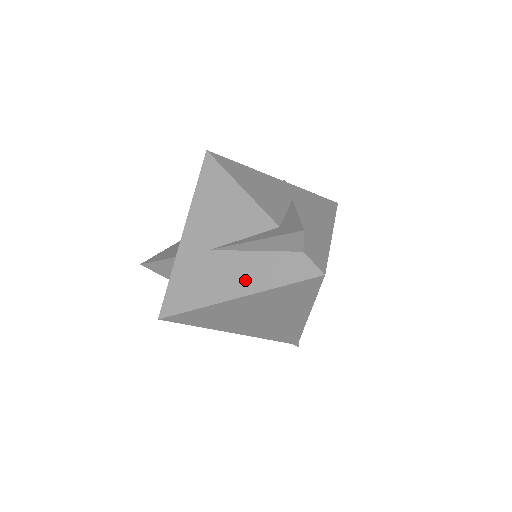
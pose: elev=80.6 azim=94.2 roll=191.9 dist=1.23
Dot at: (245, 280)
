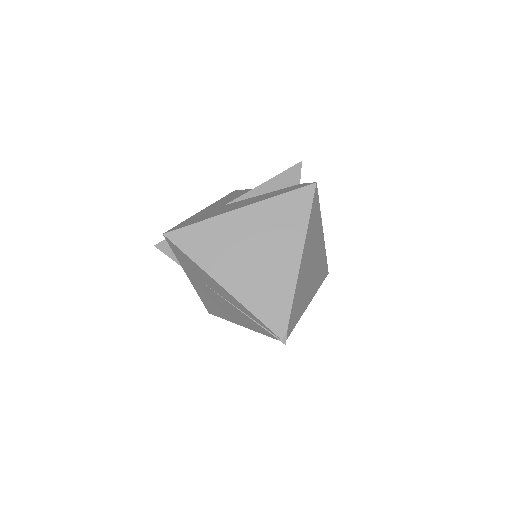
Dot at: (251, 202)
